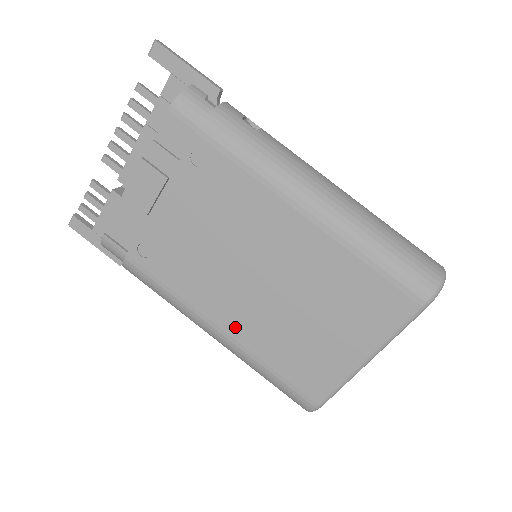
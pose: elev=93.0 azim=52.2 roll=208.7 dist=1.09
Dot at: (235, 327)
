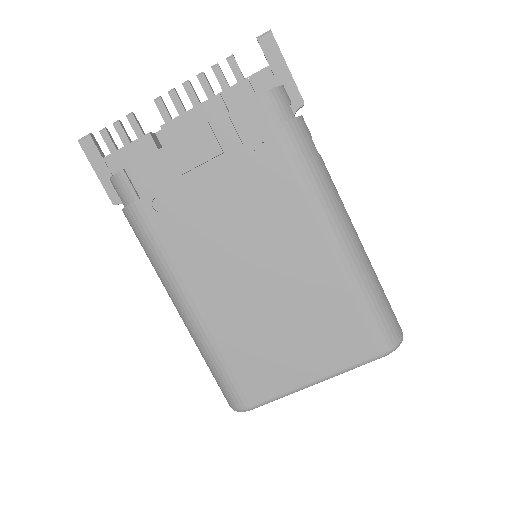
Dot at: (211, 311)
